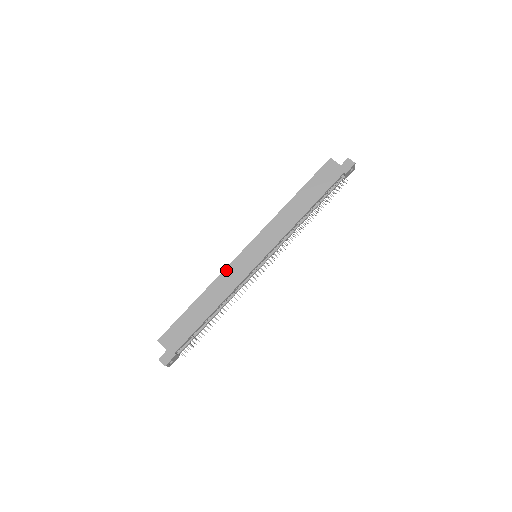
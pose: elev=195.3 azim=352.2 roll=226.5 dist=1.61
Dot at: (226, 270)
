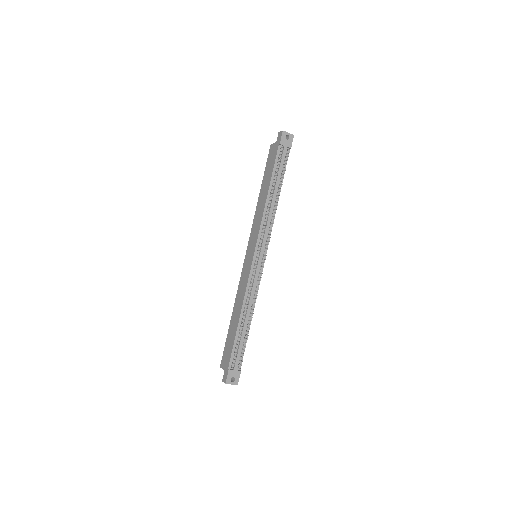
Dot at: (240, 282)
